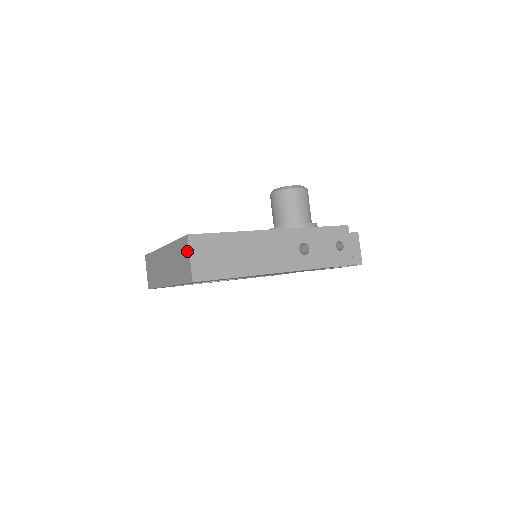
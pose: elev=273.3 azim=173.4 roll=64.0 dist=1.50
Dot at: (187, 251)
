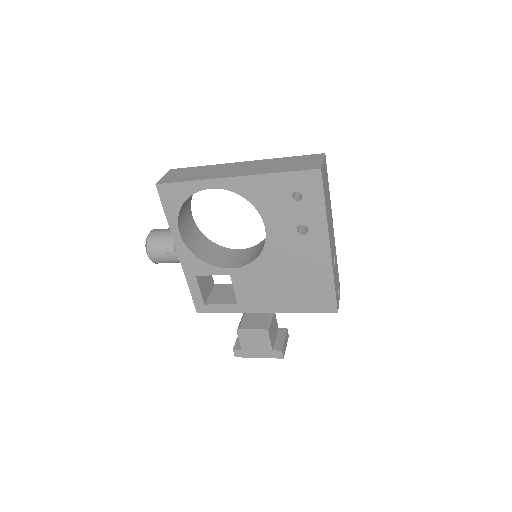
Dot at: (319, 158)
